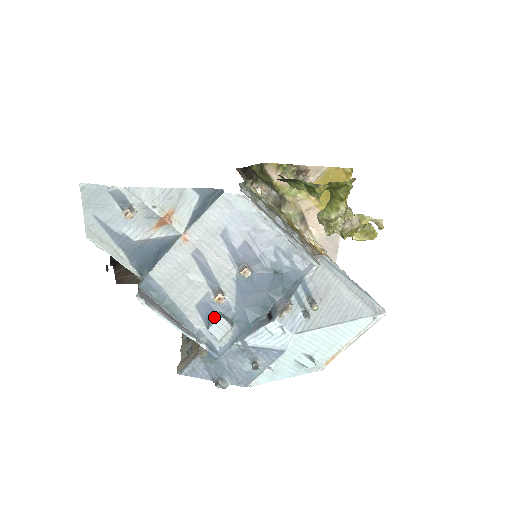
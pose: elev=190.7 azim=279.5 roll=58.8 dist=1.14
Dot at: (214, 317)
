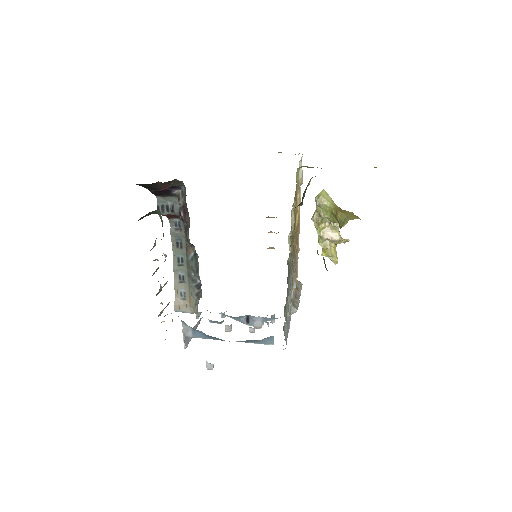
Dot at: (217, 323)
